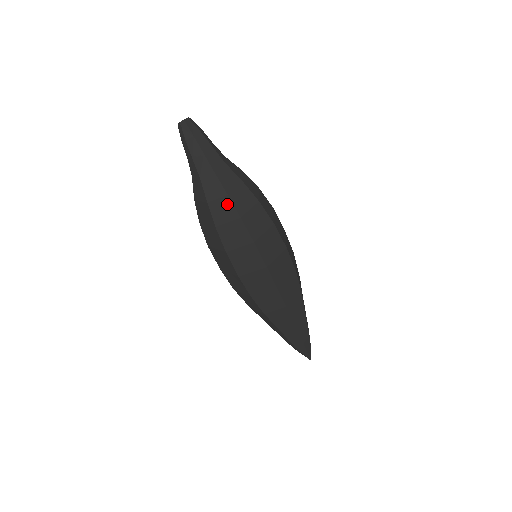
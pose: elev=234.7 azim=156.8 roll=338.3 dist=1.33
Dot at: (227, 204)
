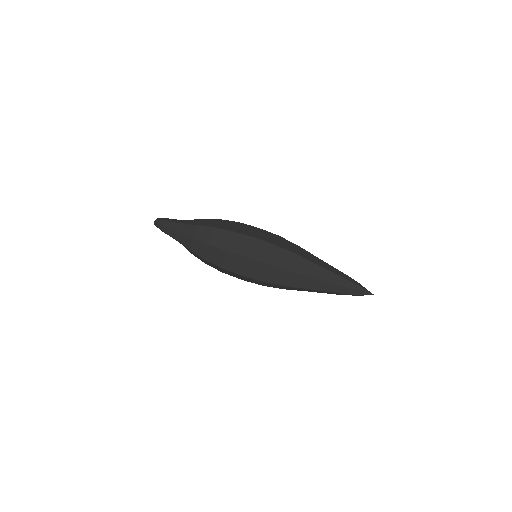
Dot at: (197, 243)
